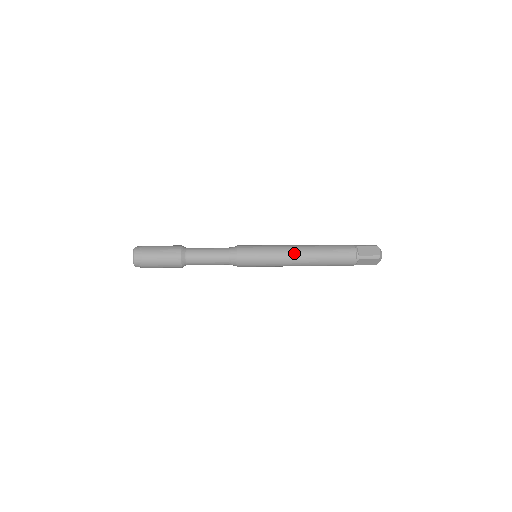
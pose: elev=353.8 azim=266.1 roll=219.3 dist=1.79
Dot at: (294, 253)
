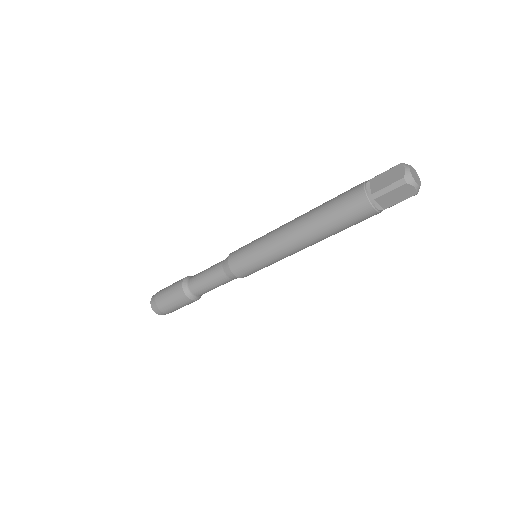
Dot at: occluded
